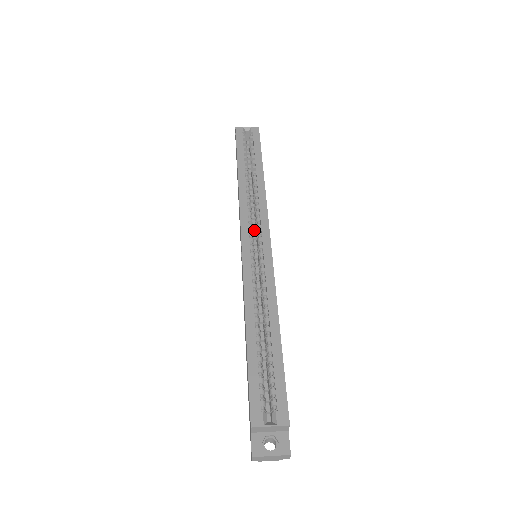
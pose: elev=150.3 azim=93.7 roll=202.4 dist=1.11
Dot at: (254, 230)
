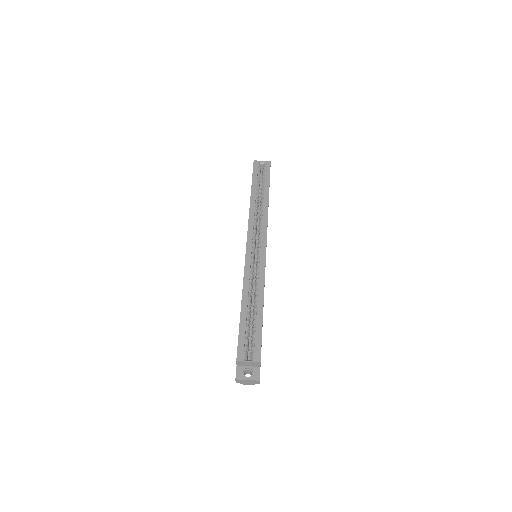
Dot at: (257, 238)
